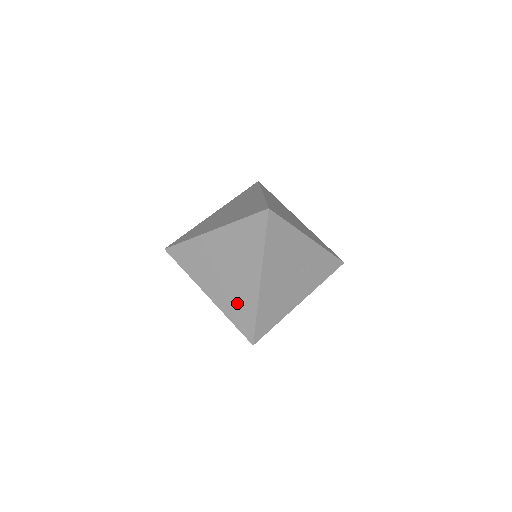
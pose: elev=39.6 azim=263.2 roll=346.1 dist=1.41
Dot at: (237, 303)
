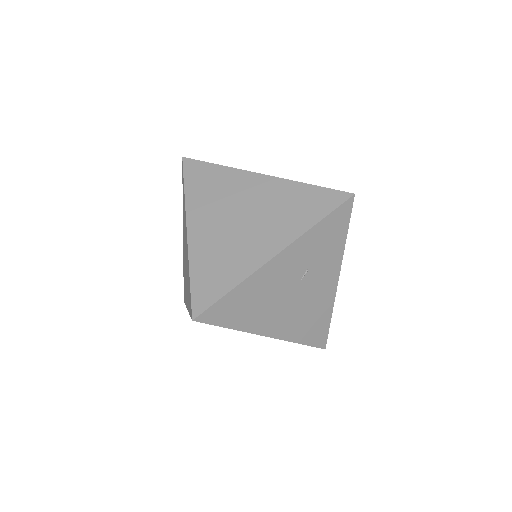
Dot at: occluded
